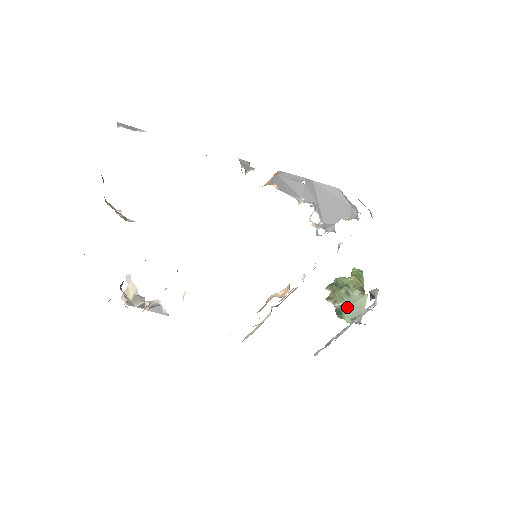
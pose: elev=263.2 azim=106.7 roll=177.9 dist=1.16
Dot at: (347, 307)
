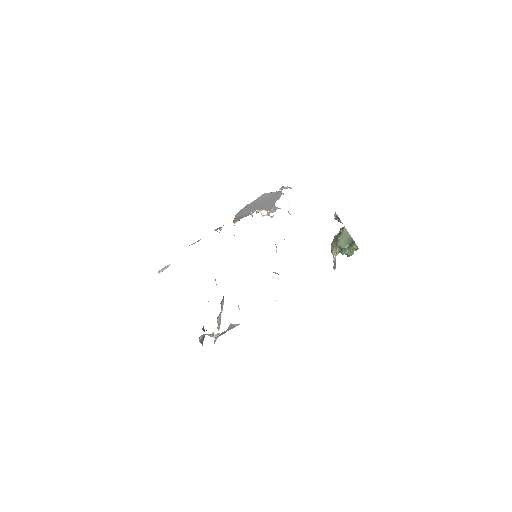
Dot at: (339, 241)
